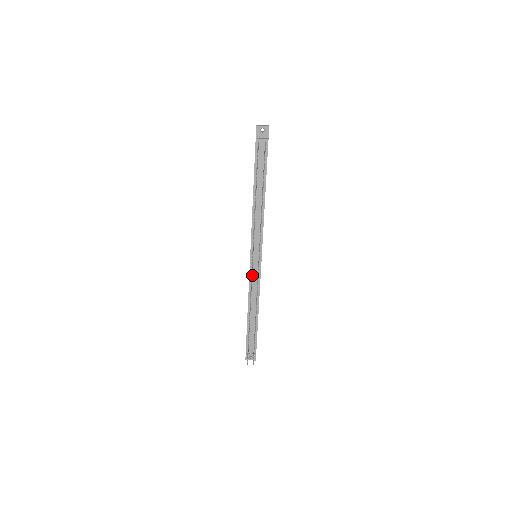
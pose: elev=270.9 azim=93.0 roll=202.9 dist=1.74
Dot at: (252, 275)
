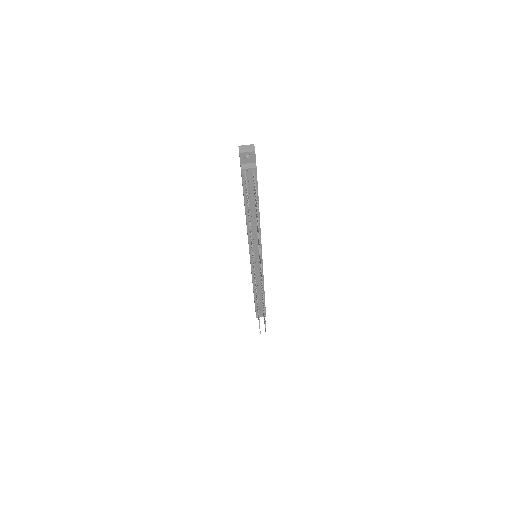
Dot at: occluded
